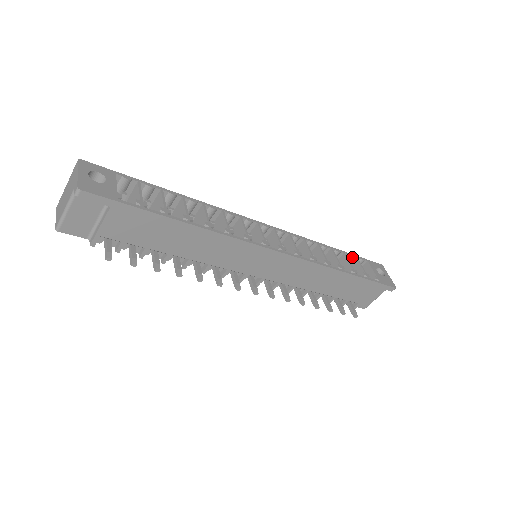
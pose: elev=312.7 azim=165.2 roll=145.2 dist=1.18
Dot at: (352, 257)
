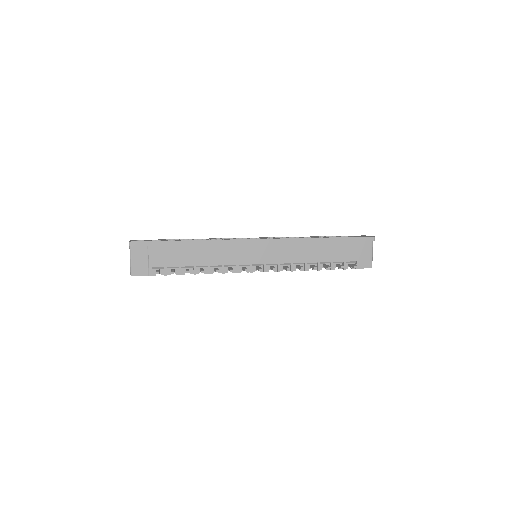
Dot at: occluded
